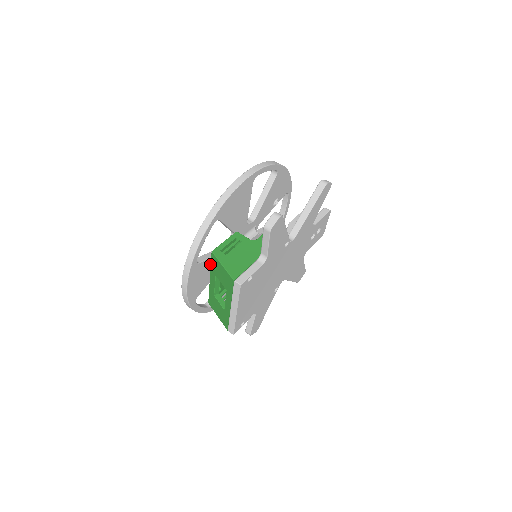
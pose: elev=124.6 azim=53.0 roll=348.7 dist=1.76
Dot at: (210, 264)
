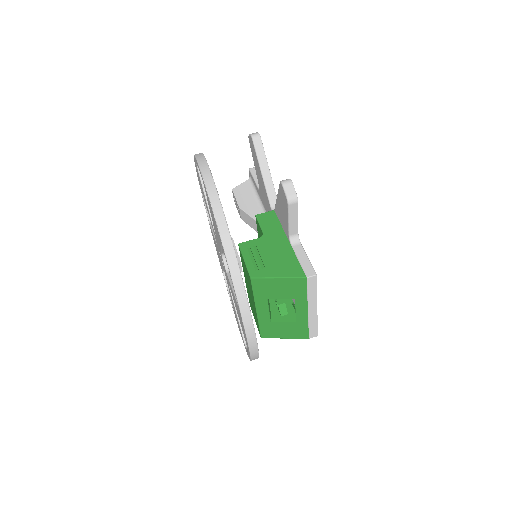
Dot at: occluded
